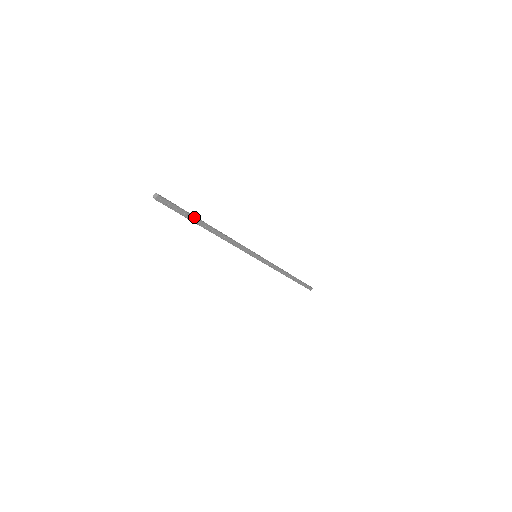
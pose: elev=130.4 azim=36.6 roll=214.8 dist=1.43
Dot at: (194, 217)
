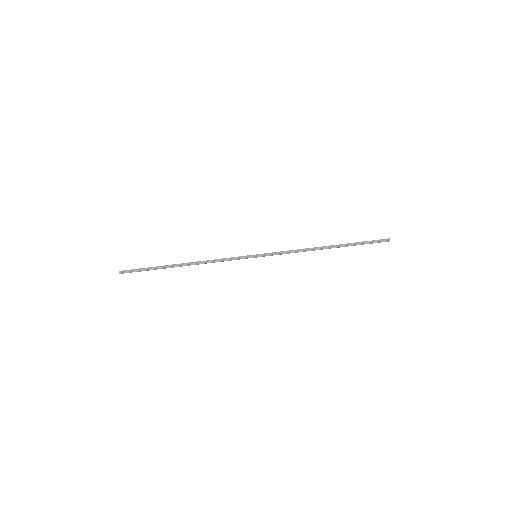
Dot at: occluded
